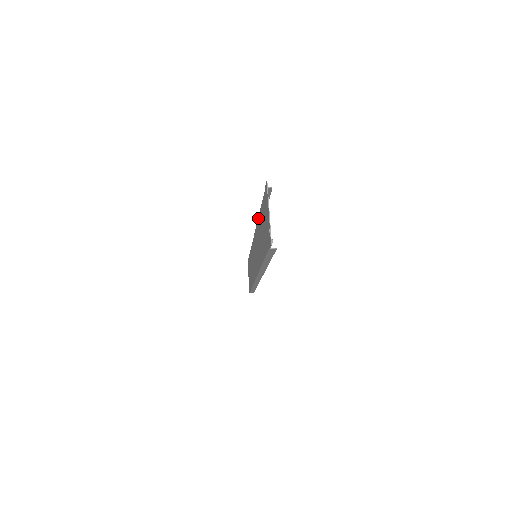
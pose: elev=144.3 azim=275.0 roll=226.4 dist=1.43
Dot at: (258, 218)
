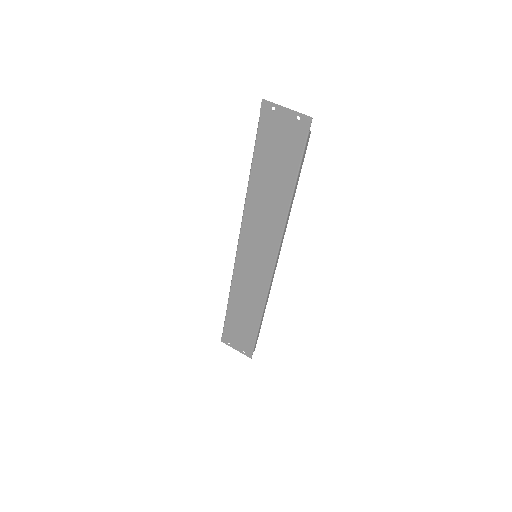
Dot at: (248, 191)
